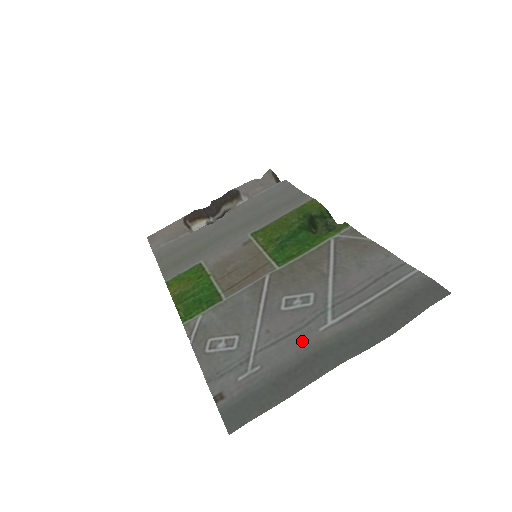
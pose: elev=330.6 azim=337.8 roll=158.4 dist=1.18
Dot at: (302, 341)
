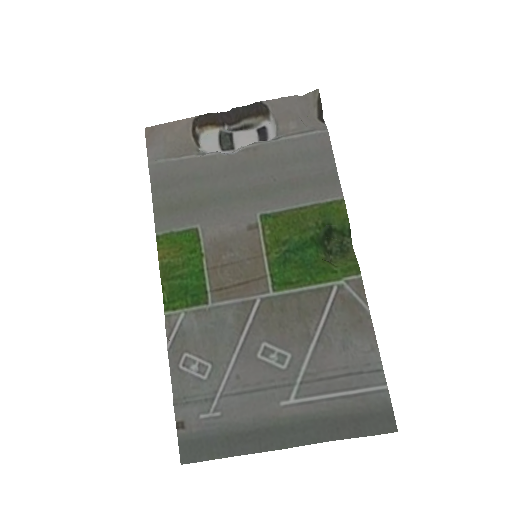
Dot at: (262, 407)
